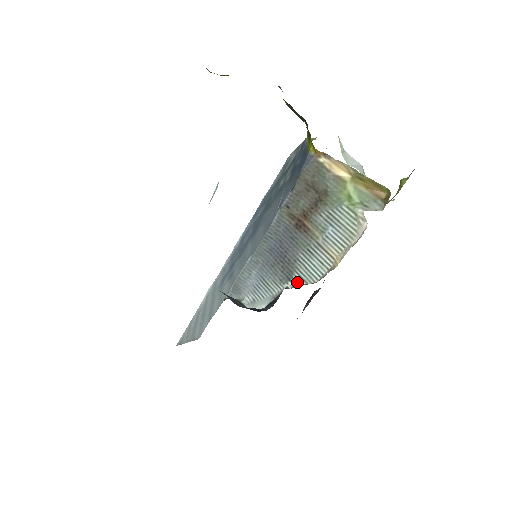
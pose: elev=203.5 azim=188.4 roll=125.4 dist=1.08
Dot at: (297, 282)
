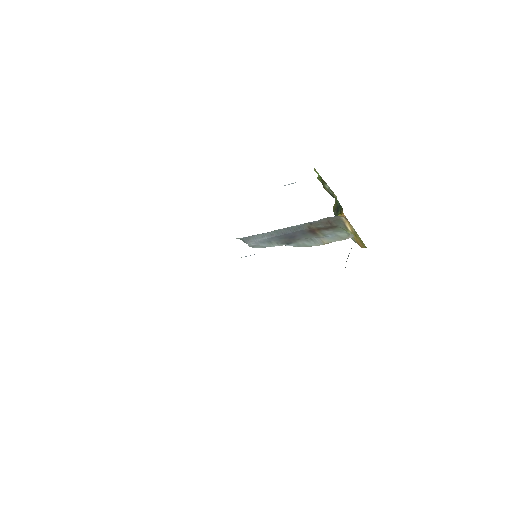
Dot at: (293, 246)
